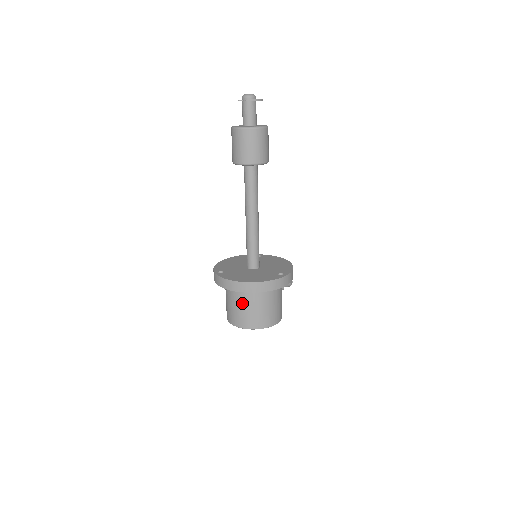
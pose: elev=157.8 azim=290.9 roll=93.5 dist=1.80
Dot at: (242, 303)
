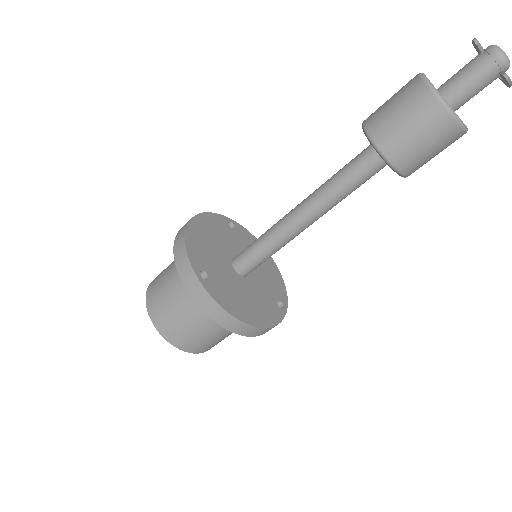
Dot at: (208, 327)
